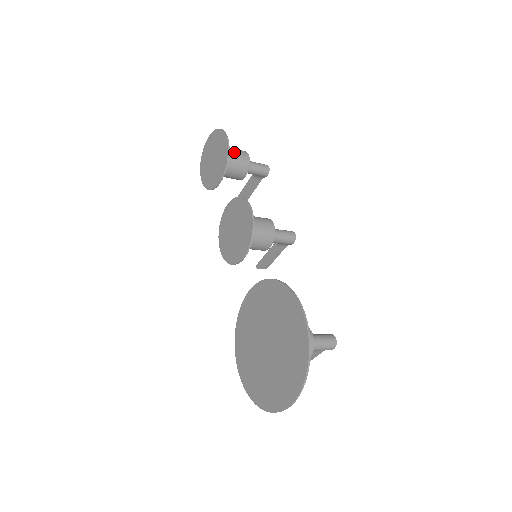
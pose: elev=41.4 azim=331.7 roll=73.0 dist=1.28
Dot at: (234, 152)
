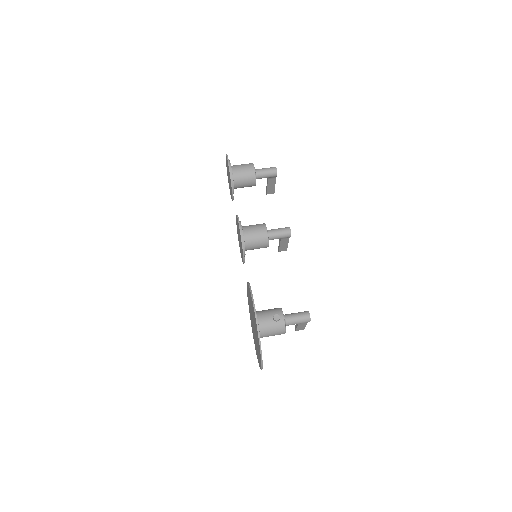
Dot at: (241, 170)
